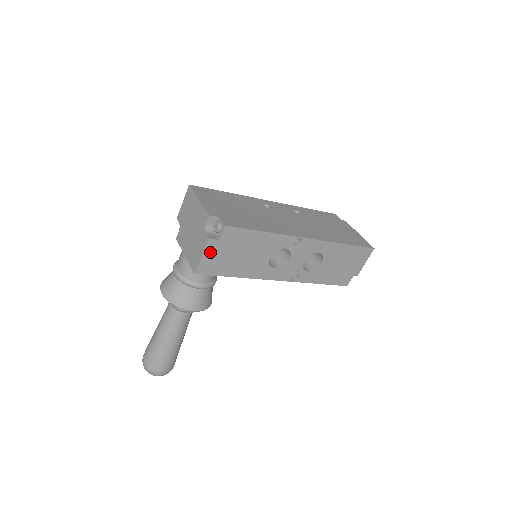
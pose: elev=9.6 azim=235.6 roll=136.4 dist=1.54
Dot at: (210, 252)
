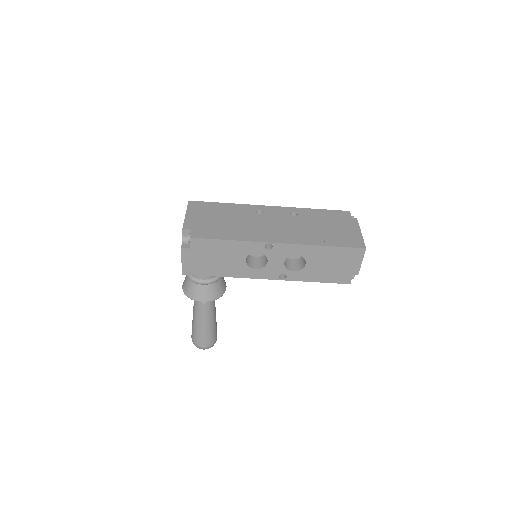
Dot at: (187, 258)
